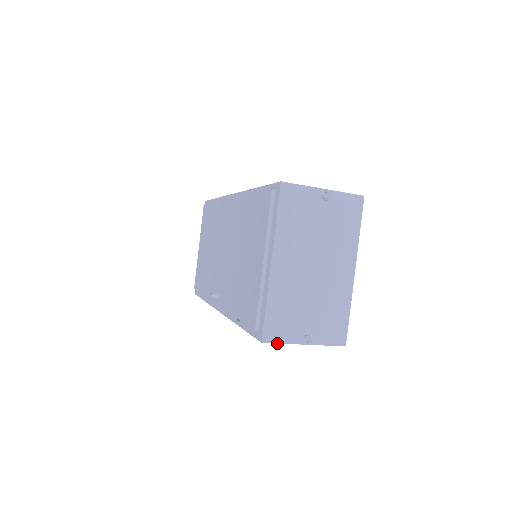
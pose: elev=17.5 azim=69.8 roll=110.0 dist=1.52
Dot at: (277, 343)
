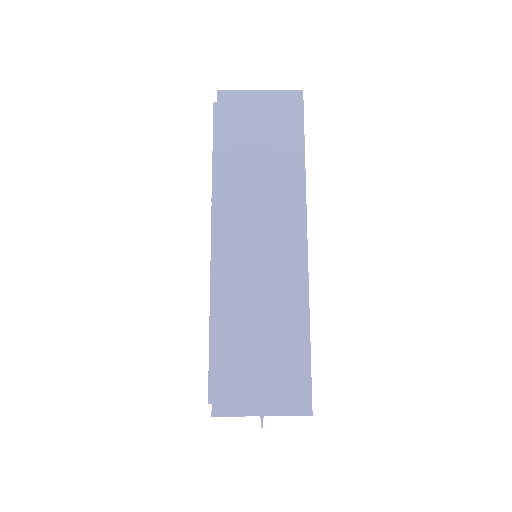
Dot at: occluded
